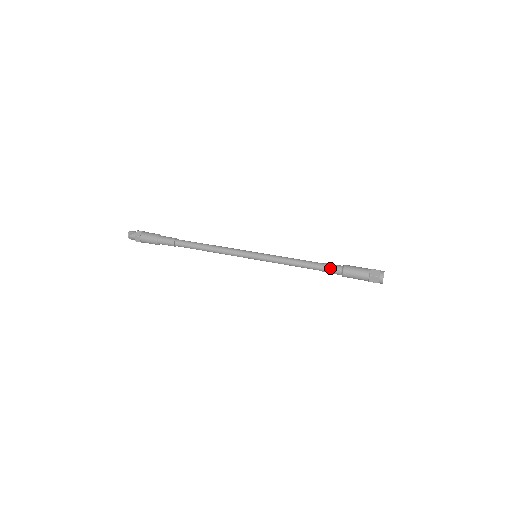
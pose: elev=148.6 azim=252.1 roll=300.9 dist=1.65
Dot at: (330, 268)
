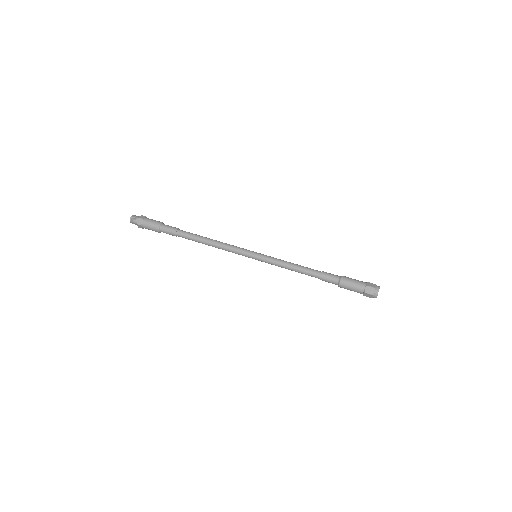
Dot at: (328, 275)
